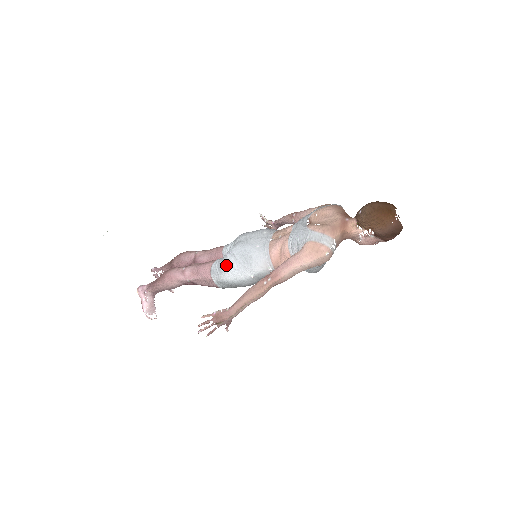
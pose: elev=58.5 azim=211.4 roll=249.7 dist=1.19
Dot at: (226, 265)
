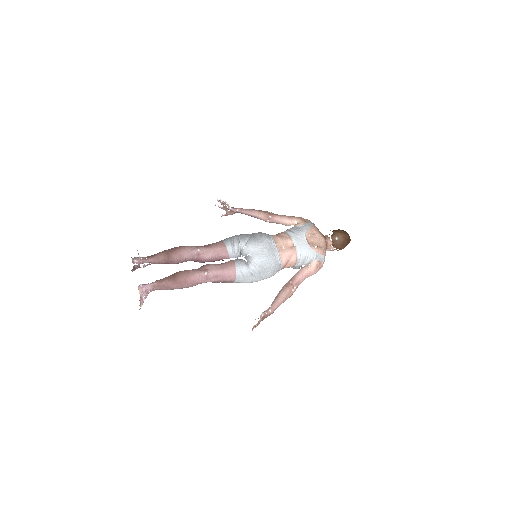
Dot at: (255, 274)
